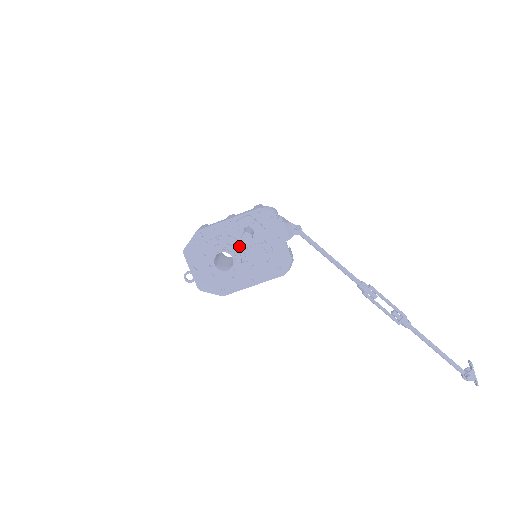
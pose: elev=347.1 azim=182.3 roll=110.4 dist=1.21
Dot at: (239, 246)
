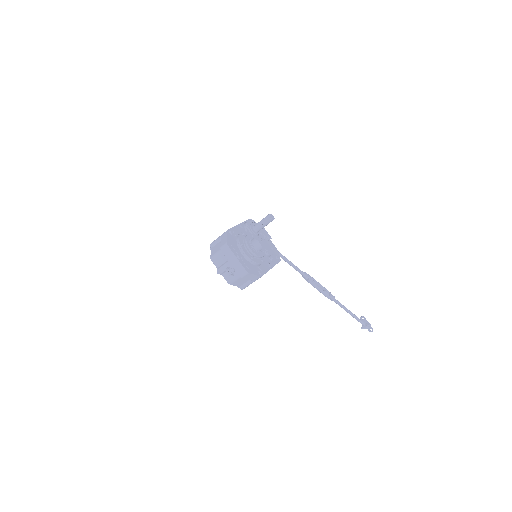
Dot at: occluded
